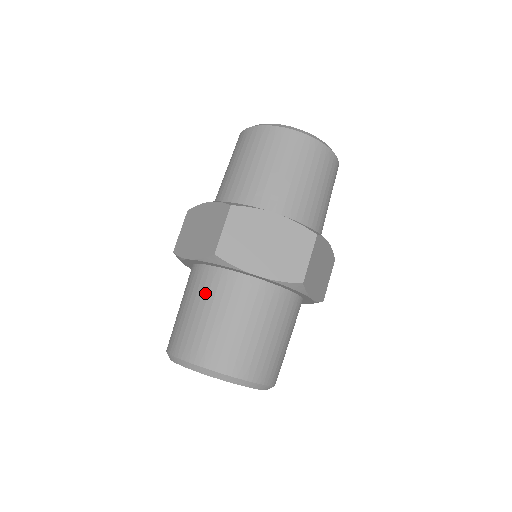
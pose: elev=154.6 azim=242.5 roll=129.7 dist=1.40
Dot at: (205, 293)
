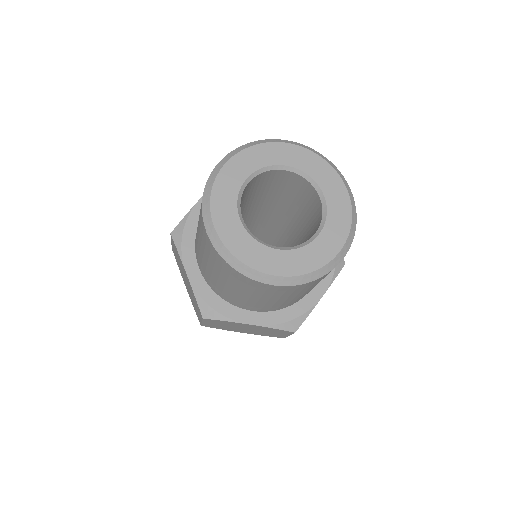
Dot at: occluded
